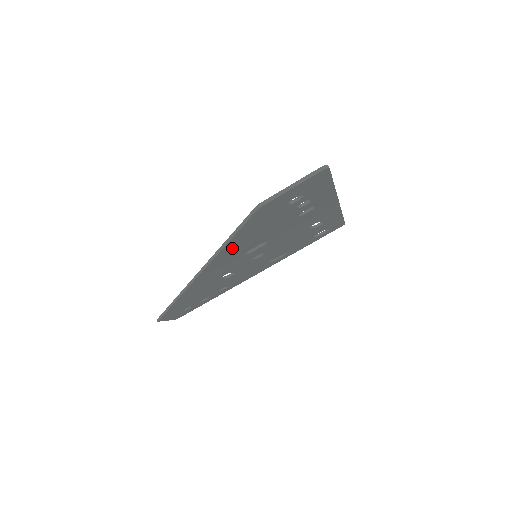
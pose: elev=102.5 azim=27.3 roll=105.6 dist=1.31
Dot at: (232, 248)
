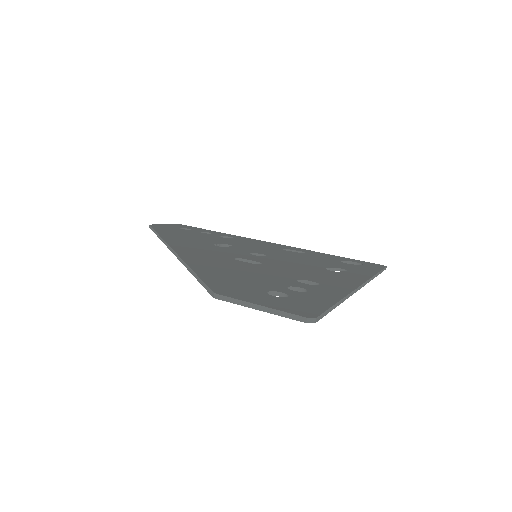
Dot at: occluded
